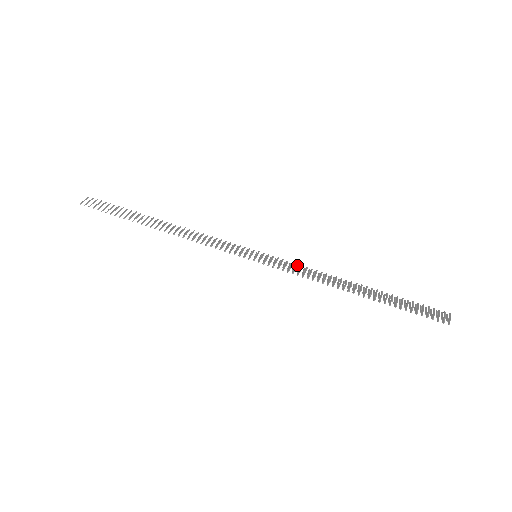
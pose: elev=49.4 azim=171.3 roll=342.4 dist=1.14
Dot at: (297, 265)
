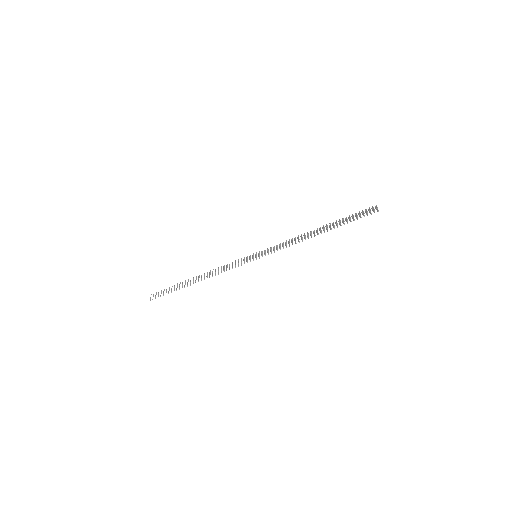
Dot at: (280, 244)
